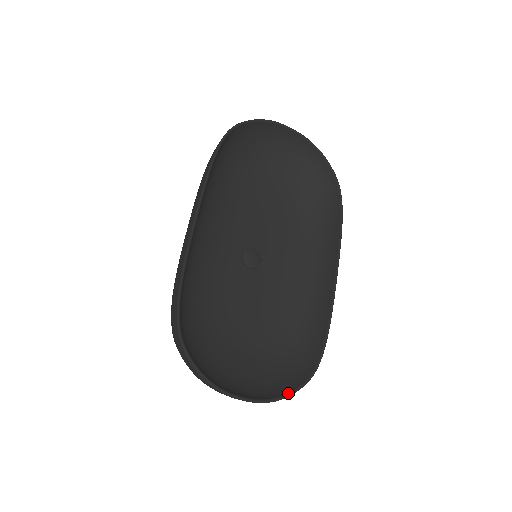
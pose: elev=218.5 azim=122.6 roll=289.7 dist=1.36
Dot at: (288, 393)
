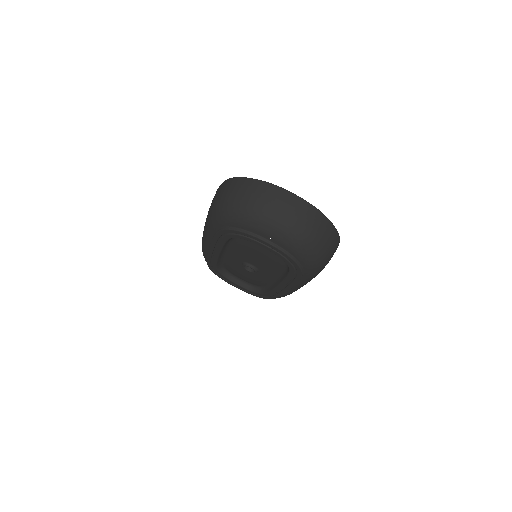
Dot at: (326, 219)
